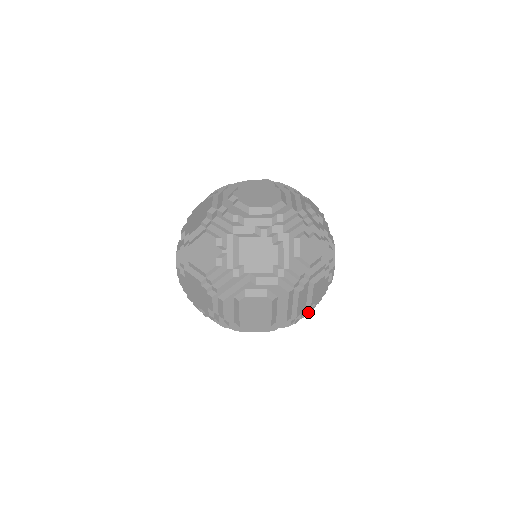
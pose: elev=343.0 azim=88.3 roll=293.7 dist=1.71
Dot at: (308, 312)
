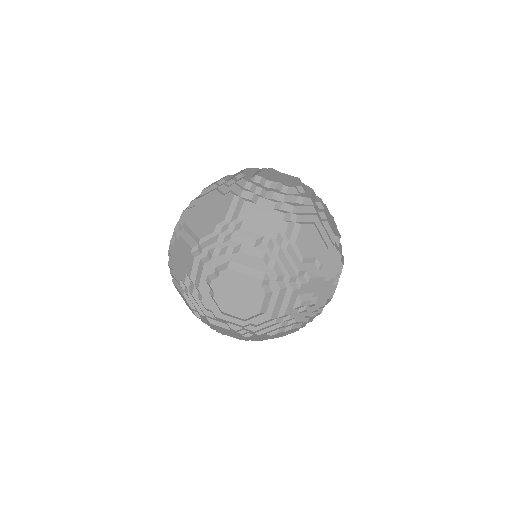
Dot at: occluded
